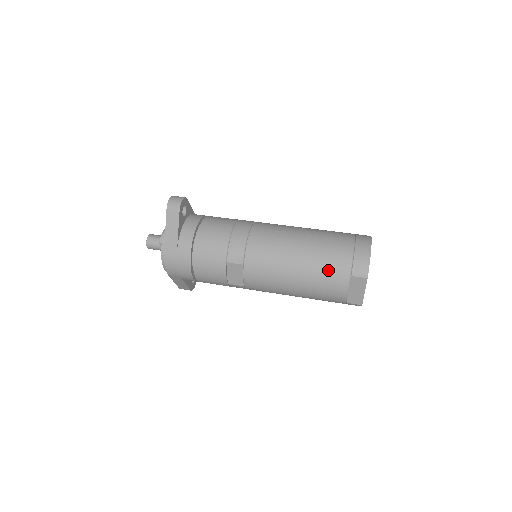
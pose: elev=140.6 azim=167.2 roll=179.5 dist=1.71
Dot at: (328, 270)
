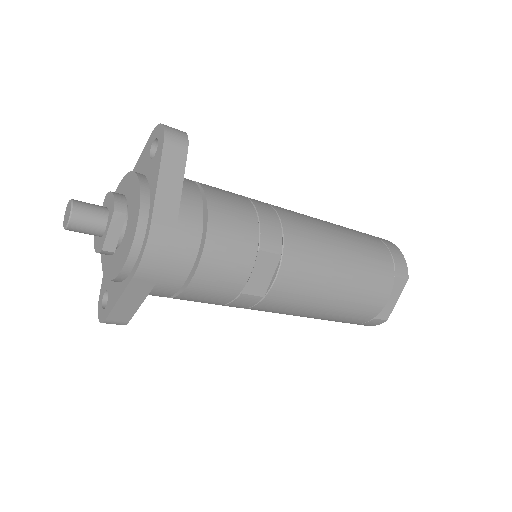
Dot at: (375, 268)
